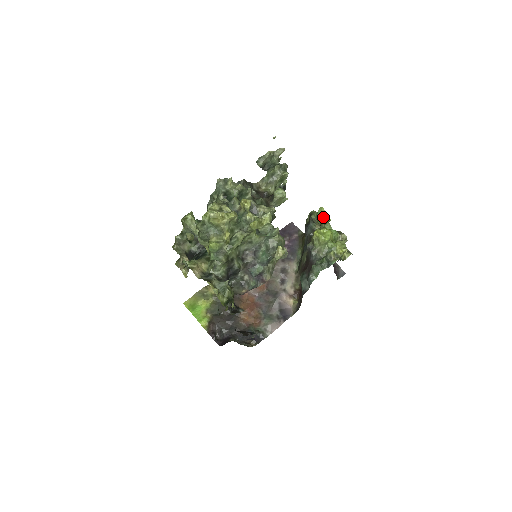
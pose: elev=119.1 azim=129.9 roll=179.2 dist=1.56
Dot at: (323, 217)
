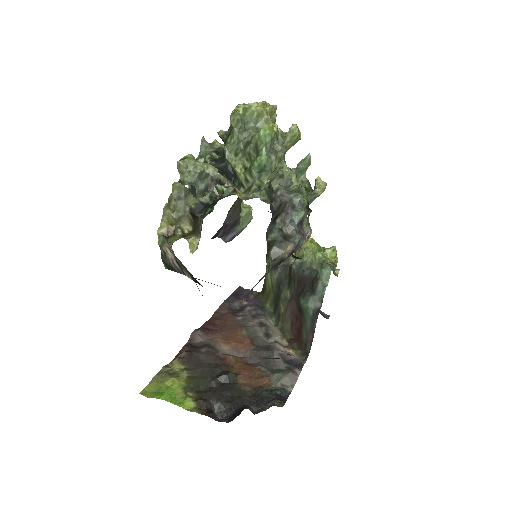
Dot at: occluded
